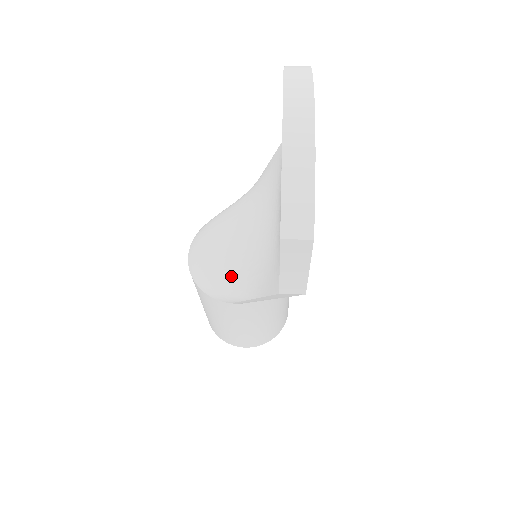
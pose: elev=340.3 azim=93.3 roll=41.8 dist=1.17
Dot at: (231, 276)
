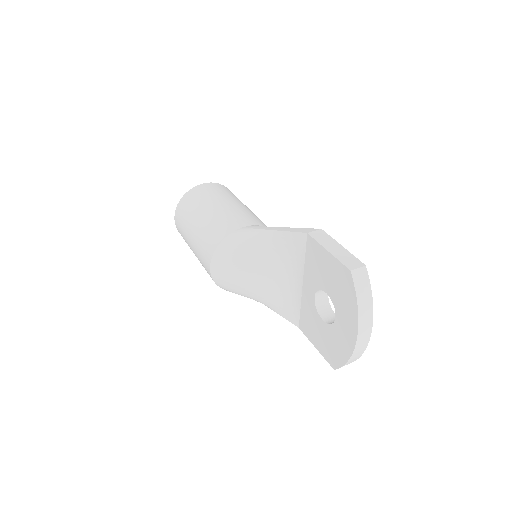
Dot at: (254, 295)
